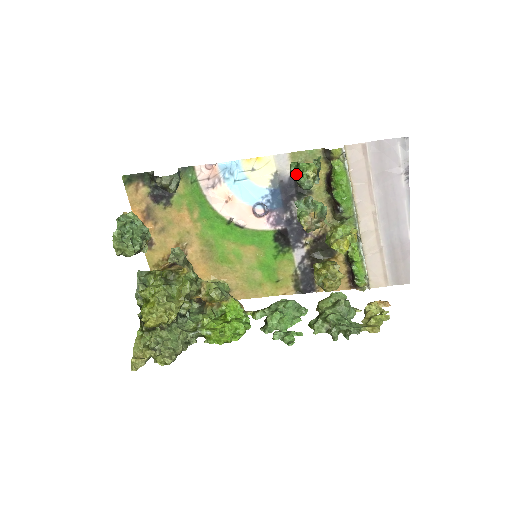
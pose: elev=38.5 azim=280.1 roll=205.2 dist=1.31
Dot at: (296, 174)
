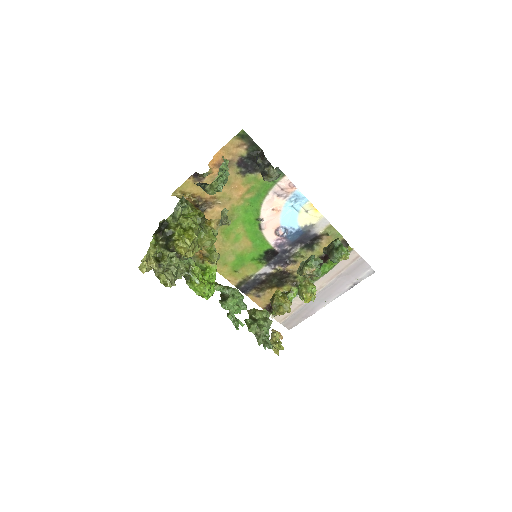
Dot at: (337, 250)
